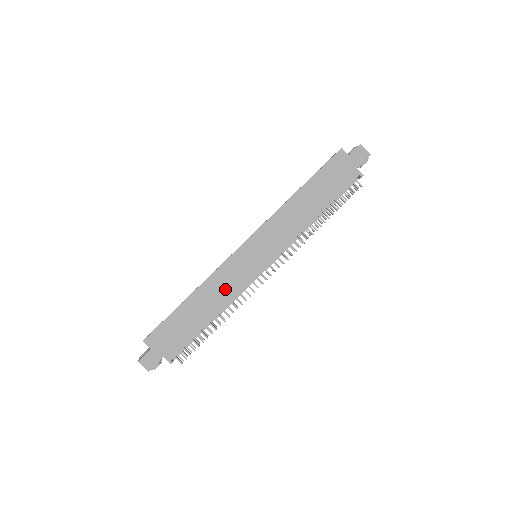
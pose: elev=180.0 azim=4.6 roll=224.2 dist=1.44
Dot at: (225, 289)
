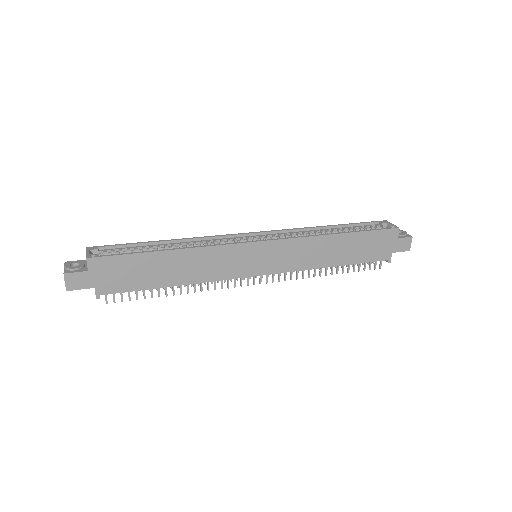
Dot at: (208, 268)
